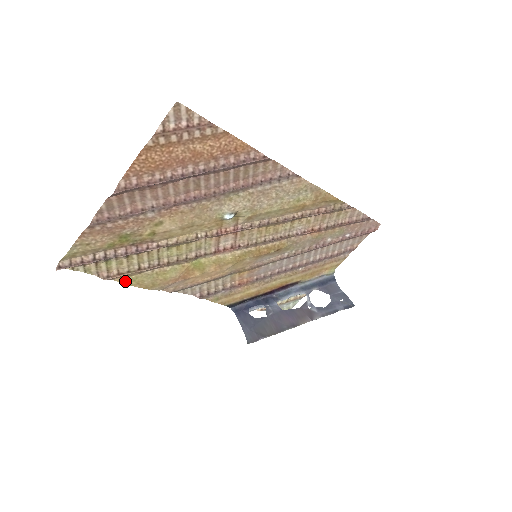
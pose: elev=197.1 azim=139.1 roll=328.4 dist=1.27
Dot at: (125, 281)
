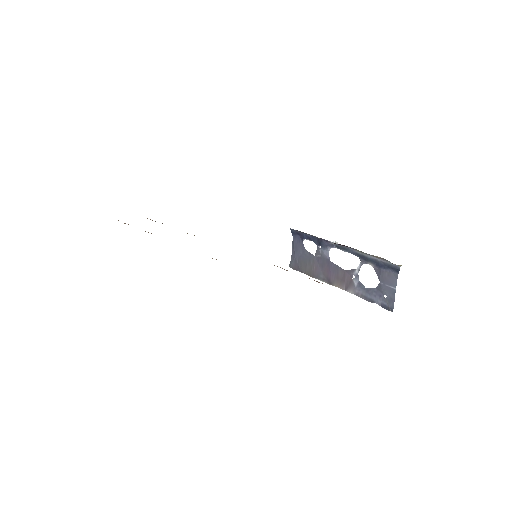
Dot at: occluded
